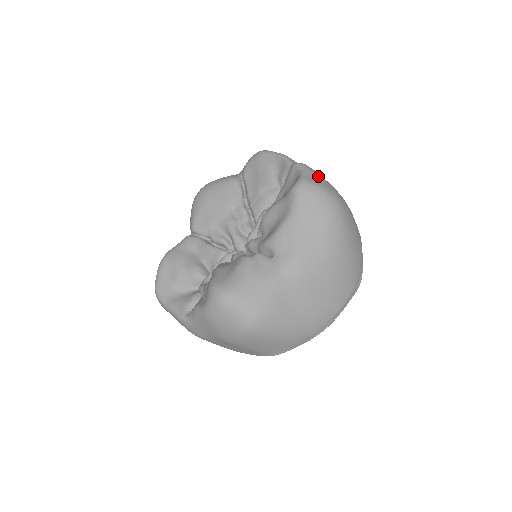
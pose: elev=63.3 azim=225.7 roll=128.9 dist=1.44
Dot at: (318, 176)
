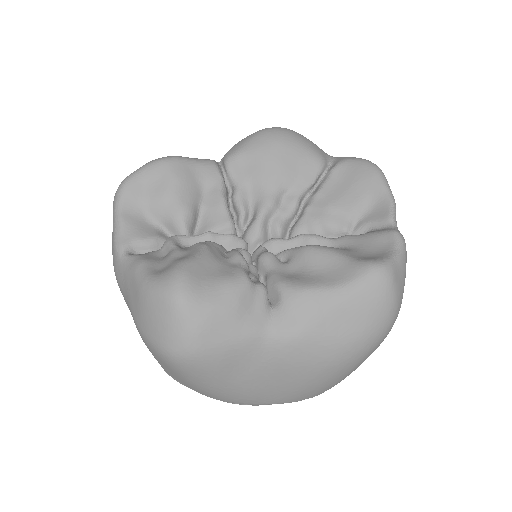
Dot at: (405, 274)
